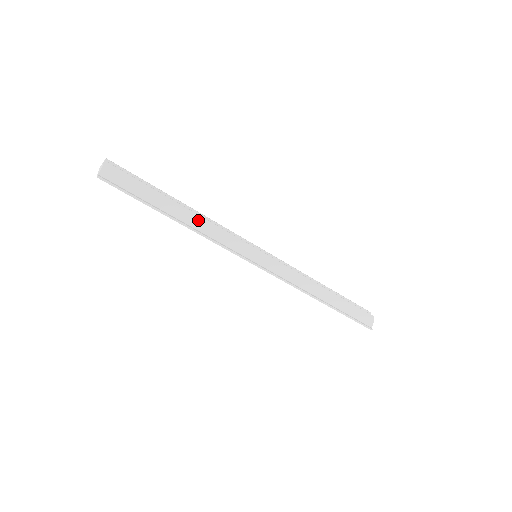
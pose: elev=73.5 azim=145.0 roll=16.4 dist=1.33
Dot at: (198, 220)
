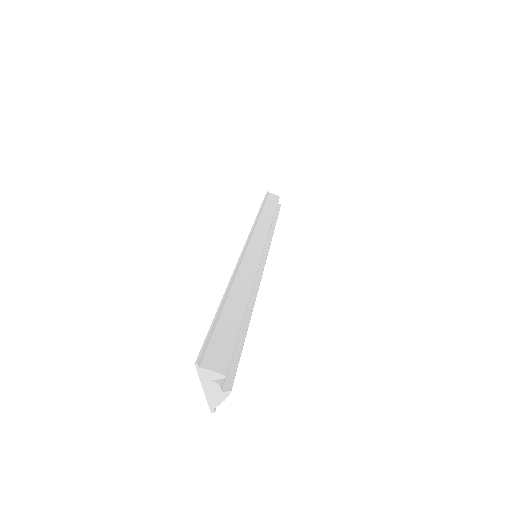
Dot at: occluded
